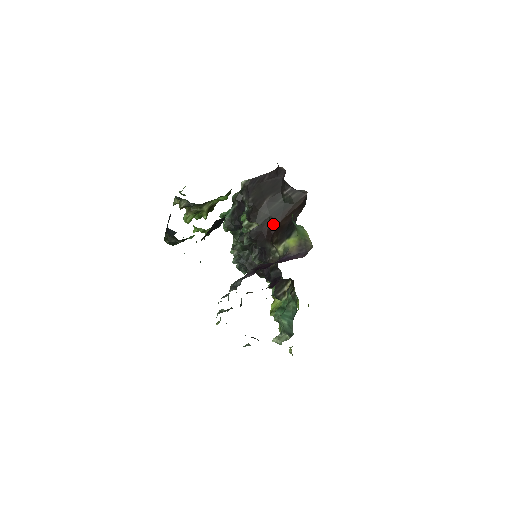
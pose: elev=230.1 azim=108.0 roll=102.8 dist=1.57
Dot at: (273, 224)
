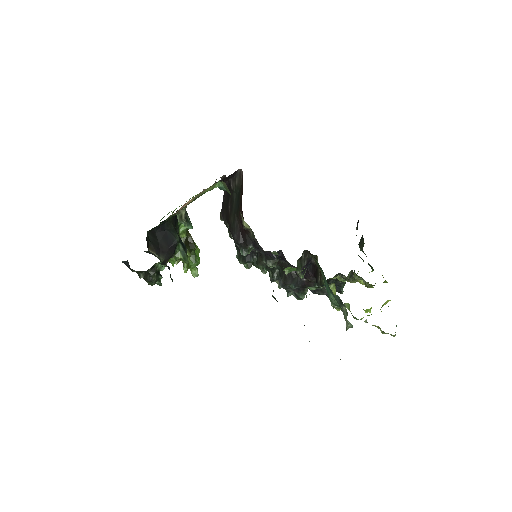
Dot at: (240, 216)
